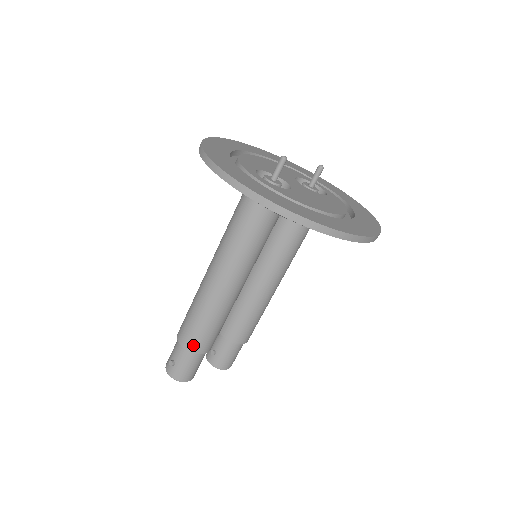
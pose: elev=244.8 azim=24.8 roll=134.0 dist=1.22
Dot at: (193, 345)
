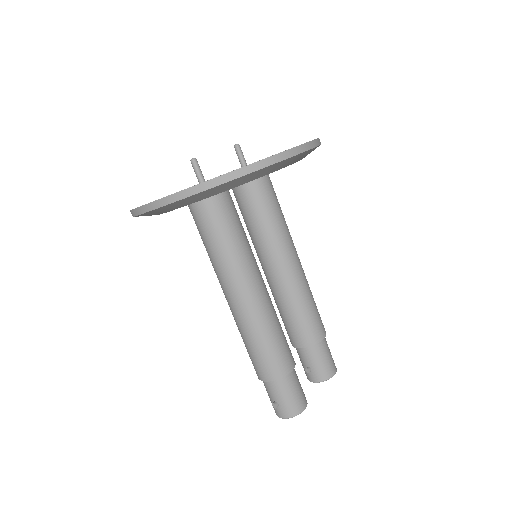
Dot at: (274, 371)
